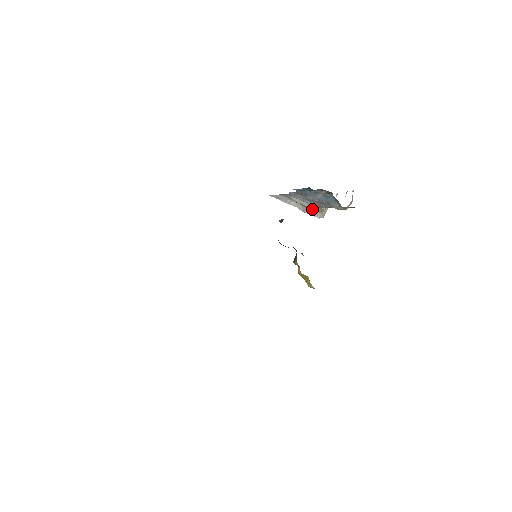
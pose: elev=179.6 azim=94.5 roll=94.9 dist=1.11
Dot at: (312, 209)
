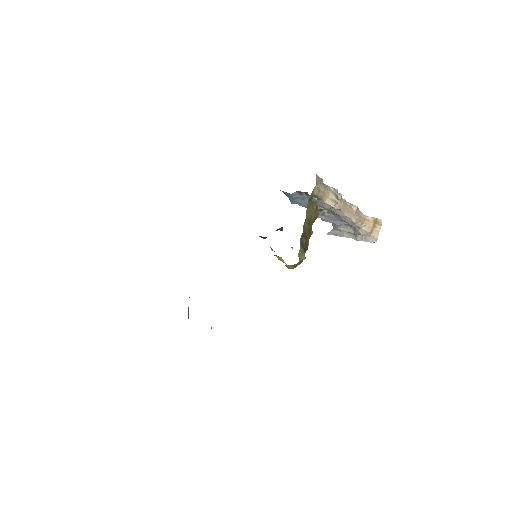
Dot at: (358, 234)
